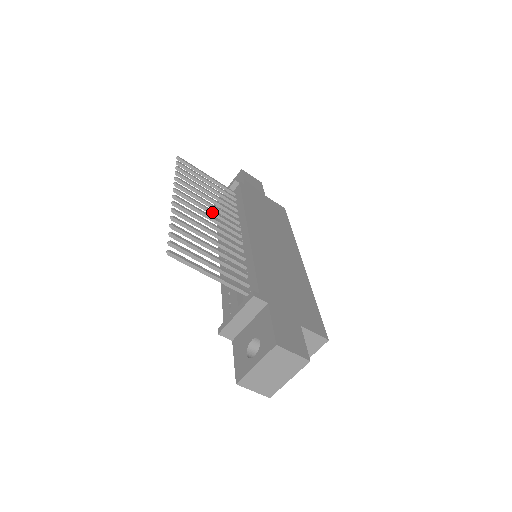
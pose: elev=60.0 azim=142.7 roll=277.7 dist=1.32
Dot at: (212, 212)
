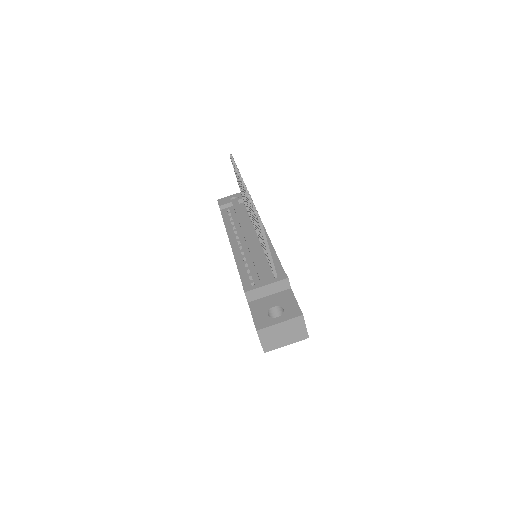
Dot at: occluded
